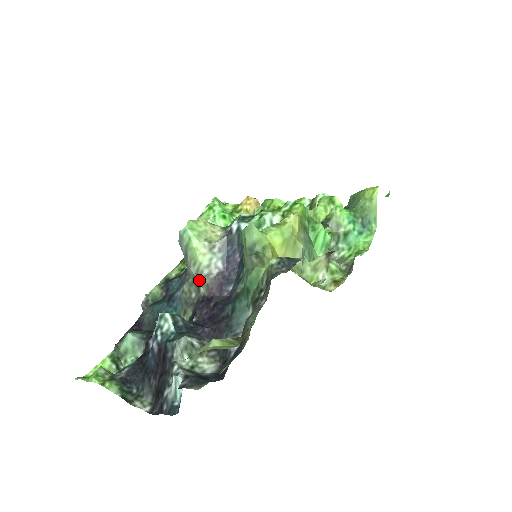
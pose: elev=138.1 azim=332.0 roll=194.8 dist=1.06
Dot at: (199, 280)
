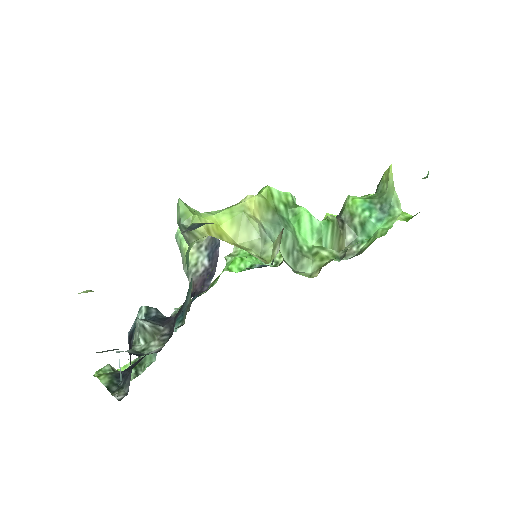
Dot at: (189, 279)
